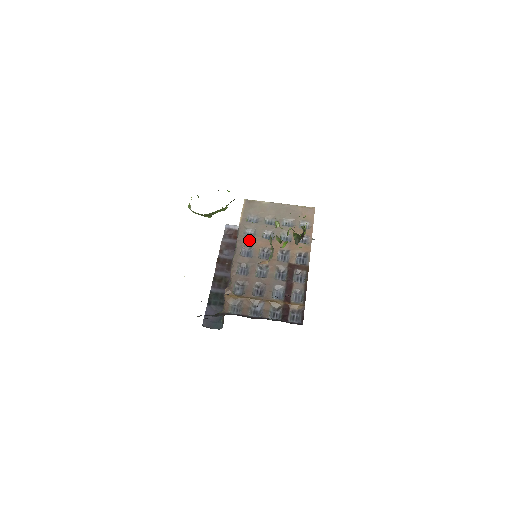
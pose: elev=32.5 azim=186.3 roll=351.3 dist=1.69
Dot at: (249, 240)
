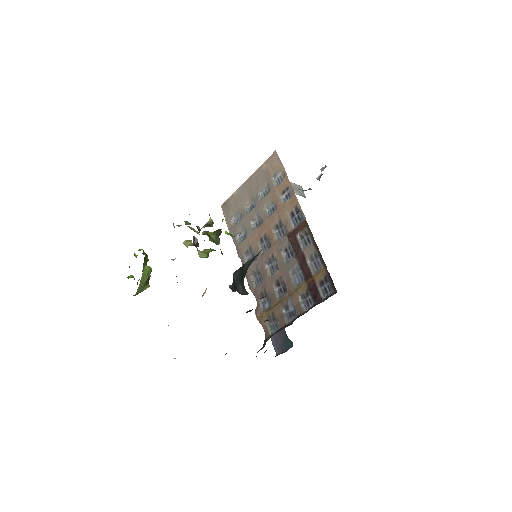
Dot at: (245, 244)
